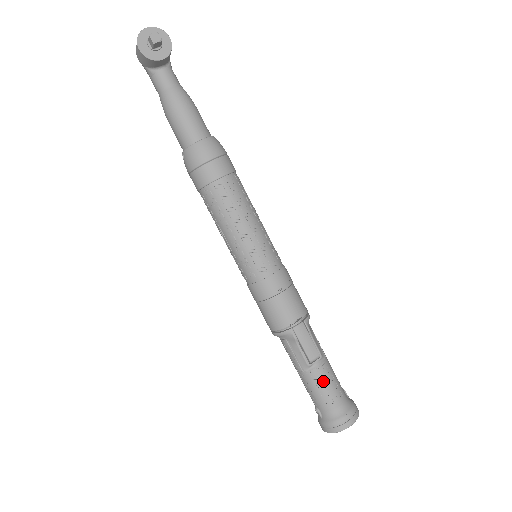
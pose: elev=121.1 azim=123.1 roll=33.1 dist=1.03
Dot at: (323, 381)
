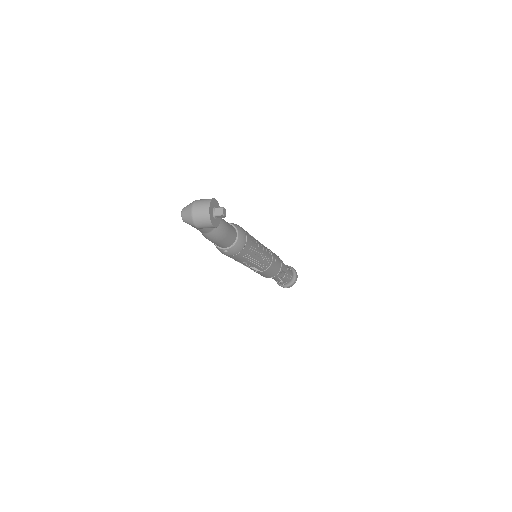
Dot at: (288, 273)
